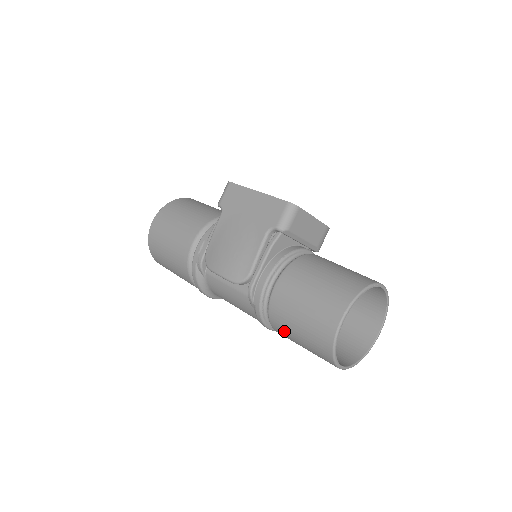
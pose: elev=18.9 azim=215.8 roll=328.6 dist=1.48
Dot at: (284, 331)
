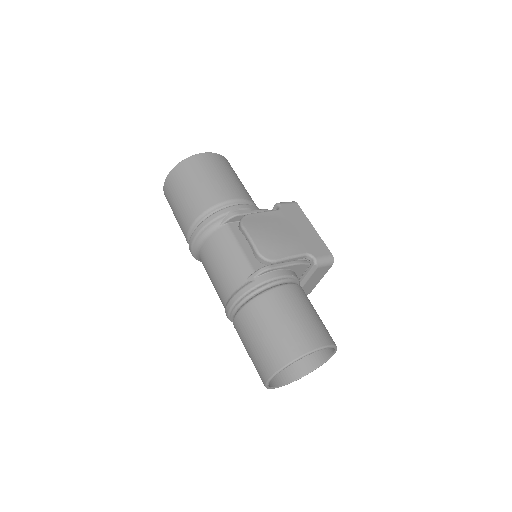
Dot at: (258, 316)
